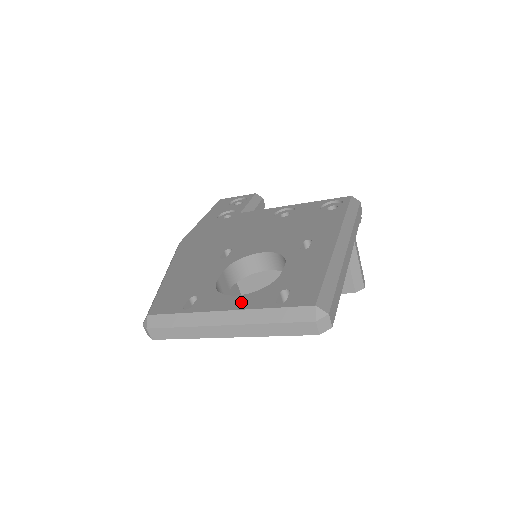
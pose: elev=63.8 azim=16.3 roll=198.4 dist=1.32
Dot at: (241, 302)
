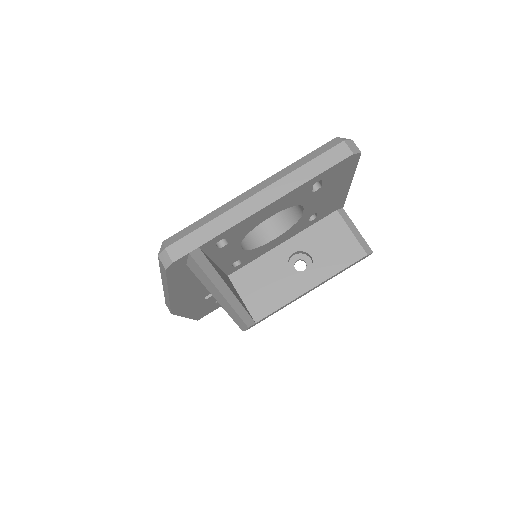
Dot at: occluded
